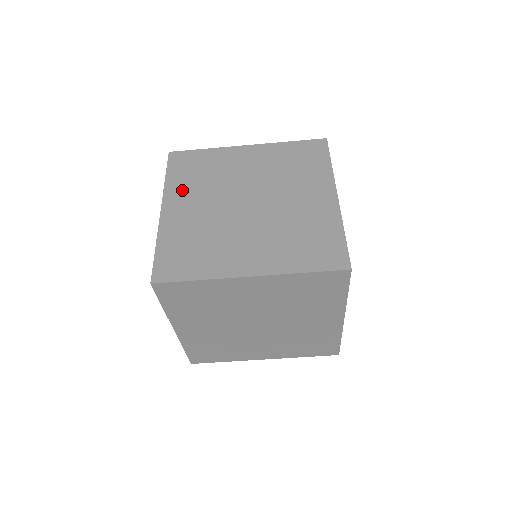
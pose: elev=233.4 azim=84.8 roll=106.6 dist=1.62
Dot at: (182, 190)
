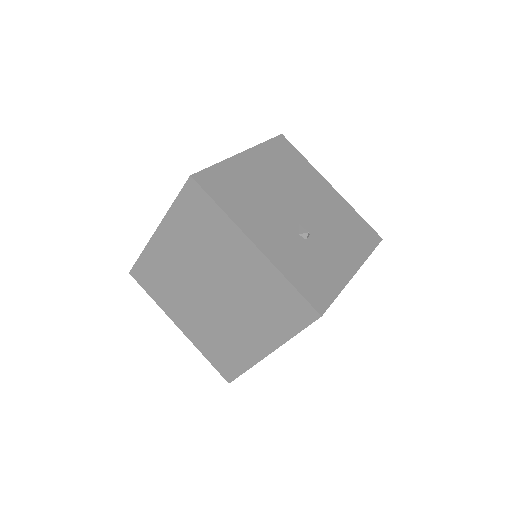
Dot at: (170, 304)
